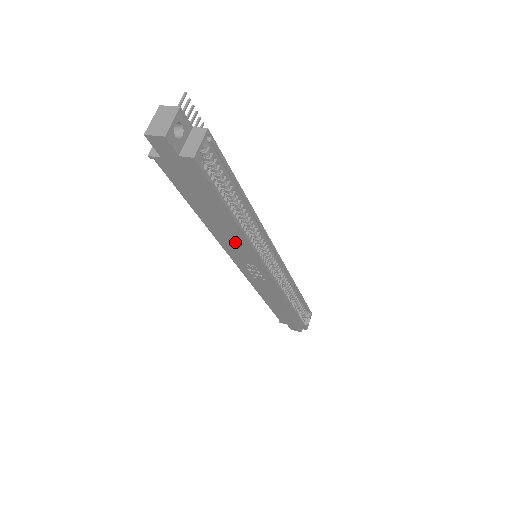
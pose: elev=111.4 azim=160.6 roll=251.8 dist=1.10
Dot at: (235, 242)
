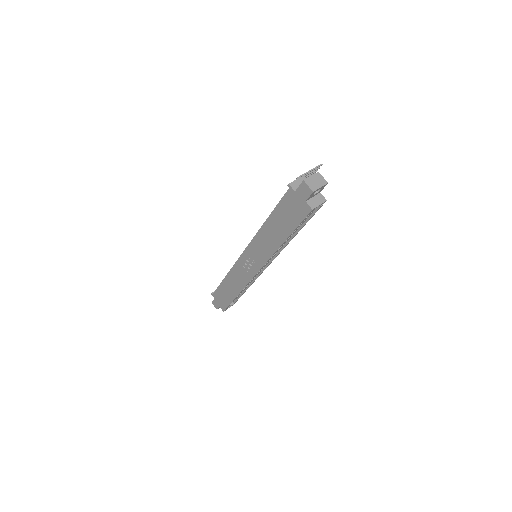
Dot at: (265, 246)
